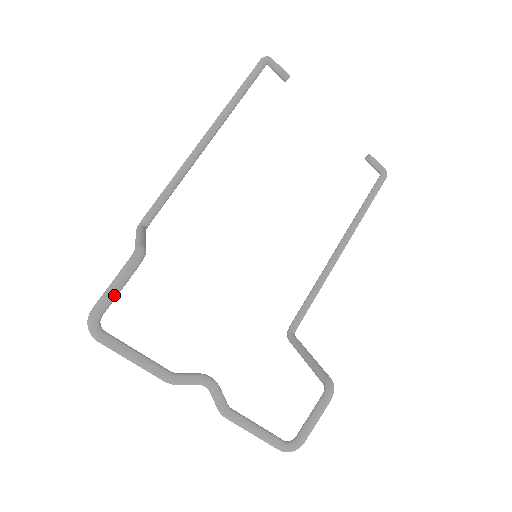
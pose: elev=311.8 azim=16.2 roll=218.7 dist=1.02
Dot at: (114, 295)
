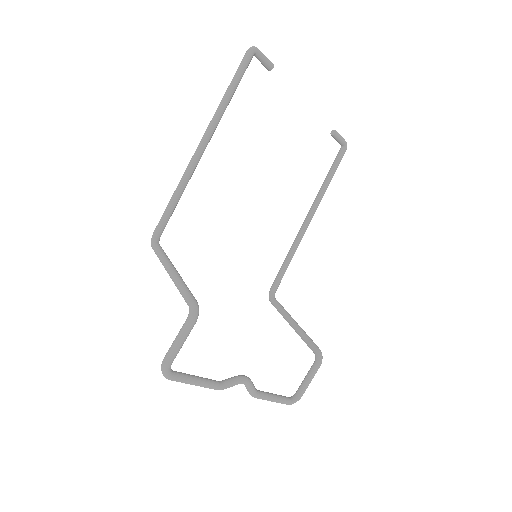
Dot at: (181, 347)
